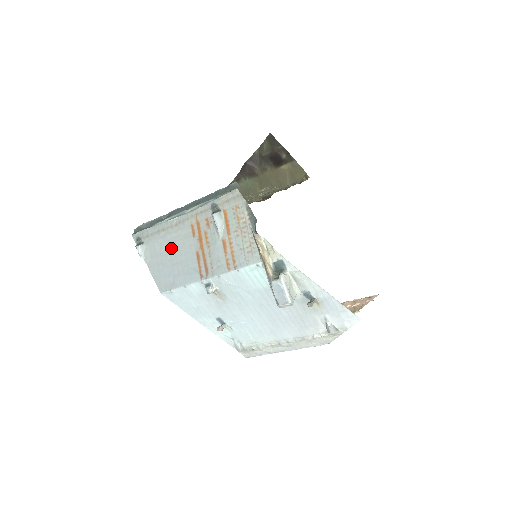
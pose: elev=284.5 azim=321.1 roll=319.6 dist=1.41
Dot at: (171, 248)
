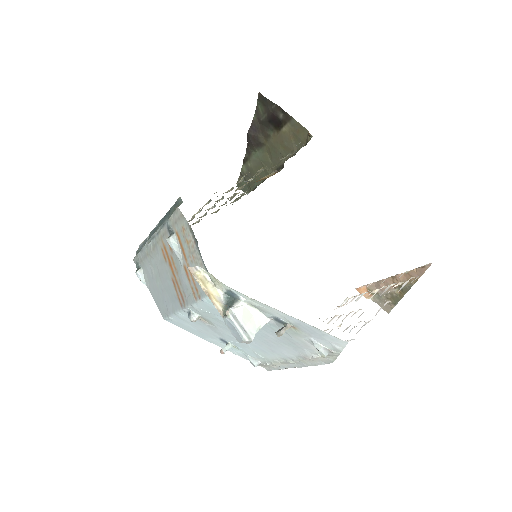
Dot at: (157, 273)
